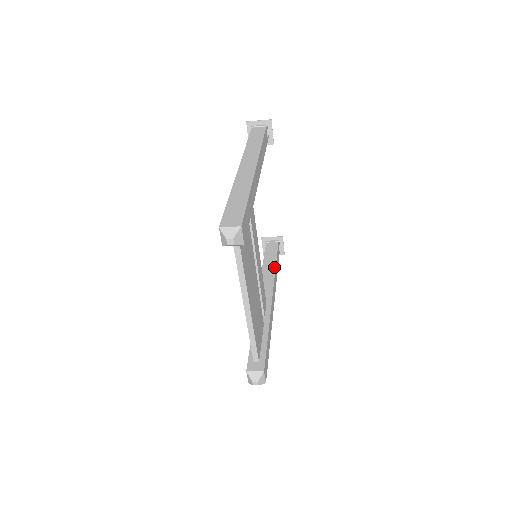
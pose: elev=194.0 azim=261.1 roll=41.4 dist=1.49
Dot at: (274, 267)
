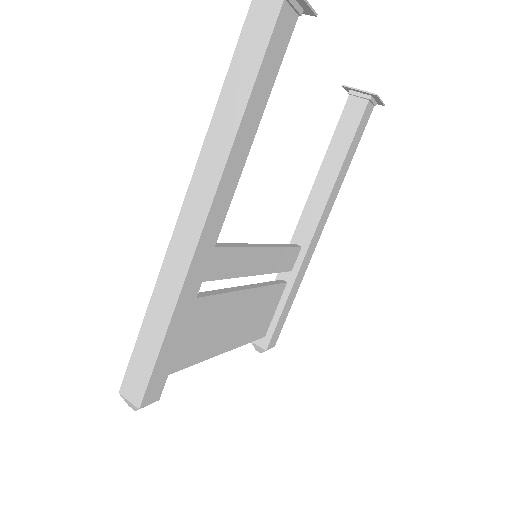
Dot at: (337, 170)
